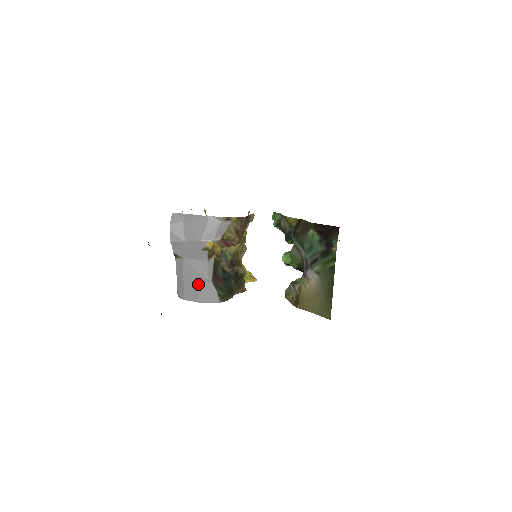
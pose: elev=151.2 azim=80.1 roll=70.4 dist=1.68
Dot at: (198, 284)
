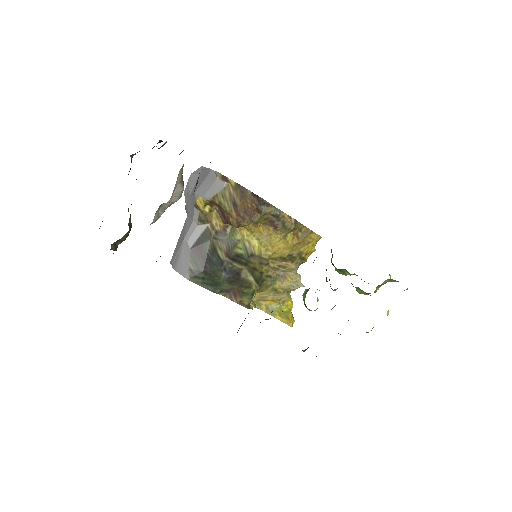
Dot at: (180, 246)
